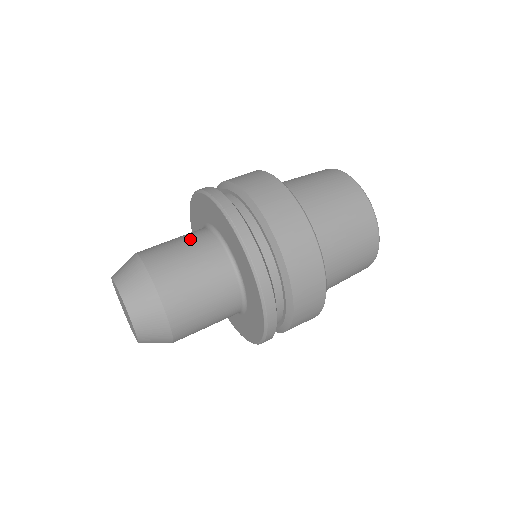
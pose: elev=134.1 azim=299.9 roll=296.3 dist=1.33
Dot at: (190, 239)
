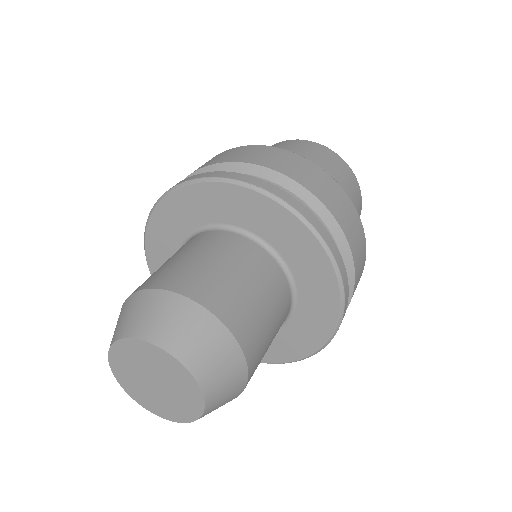
Dot at: (225, 252)
